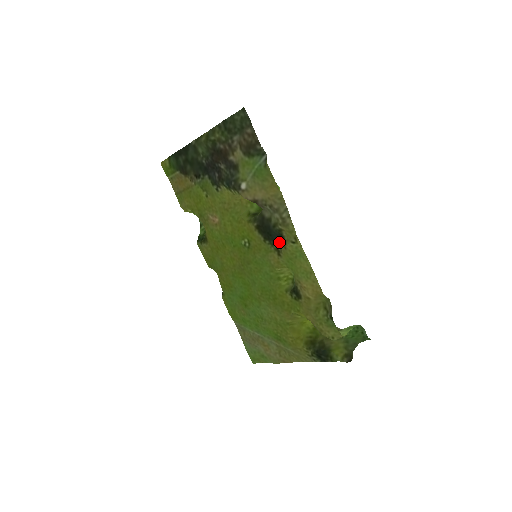
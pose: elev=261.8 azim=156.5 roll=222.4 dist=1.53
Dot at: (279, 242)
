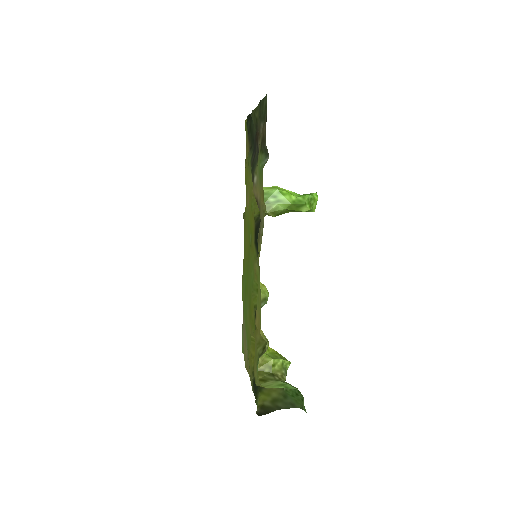
Dot at: occluded
